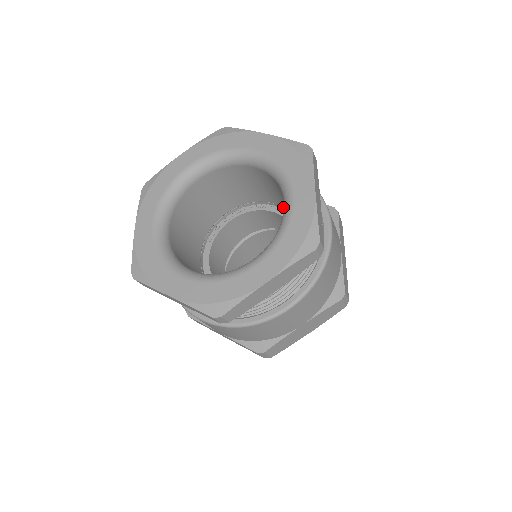
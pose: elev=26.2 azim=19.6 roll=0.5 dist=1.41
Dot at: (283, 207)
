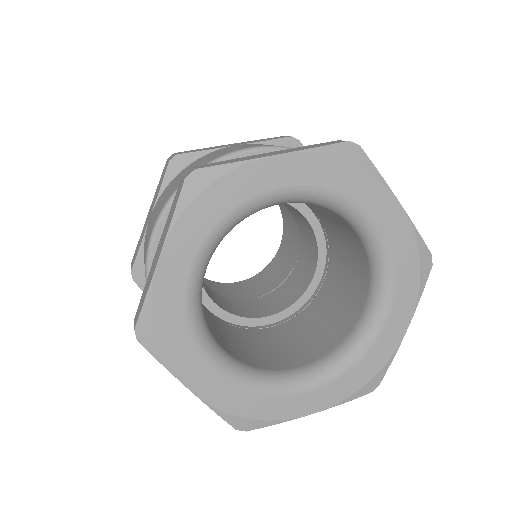
Dot at: occluded
